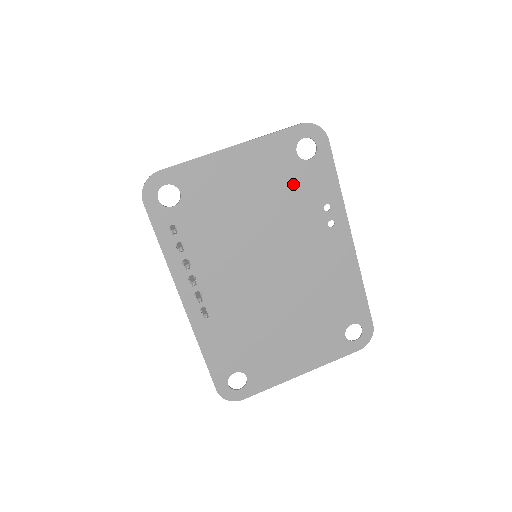
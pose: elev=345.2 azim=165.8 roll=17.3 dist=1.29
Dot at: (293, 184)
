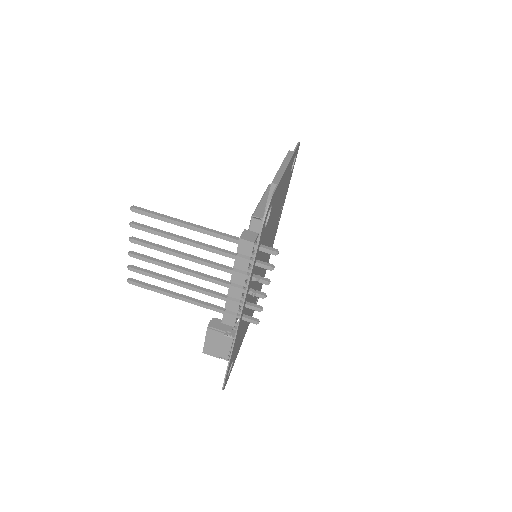
Dot at: (284, 192)
